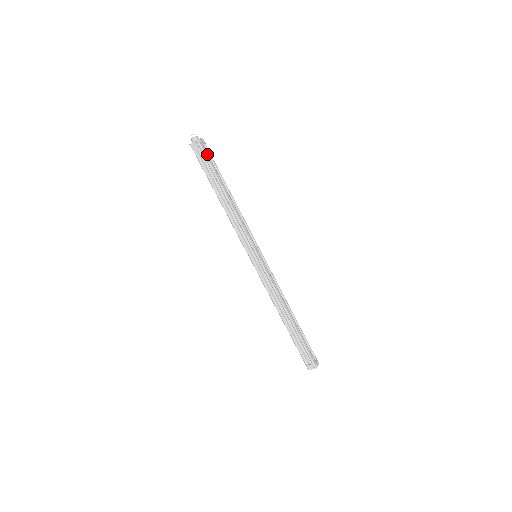
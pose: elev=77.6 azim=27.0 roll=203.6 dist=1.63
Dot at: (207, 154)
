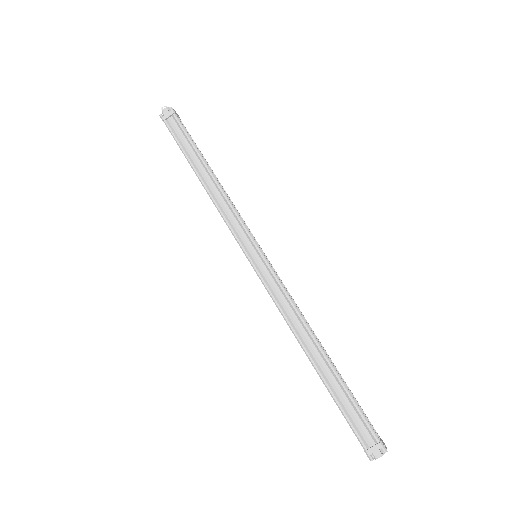
Dot at: occluded
